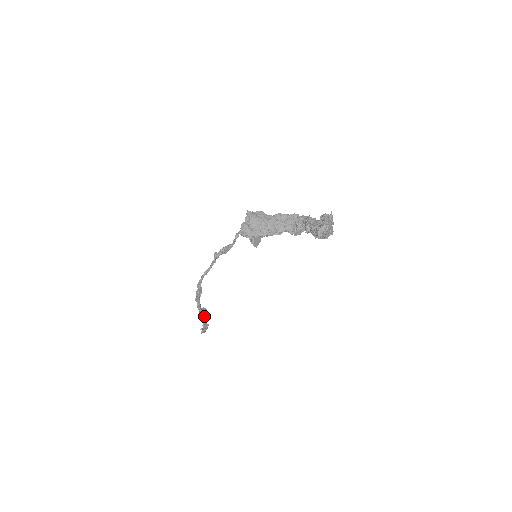
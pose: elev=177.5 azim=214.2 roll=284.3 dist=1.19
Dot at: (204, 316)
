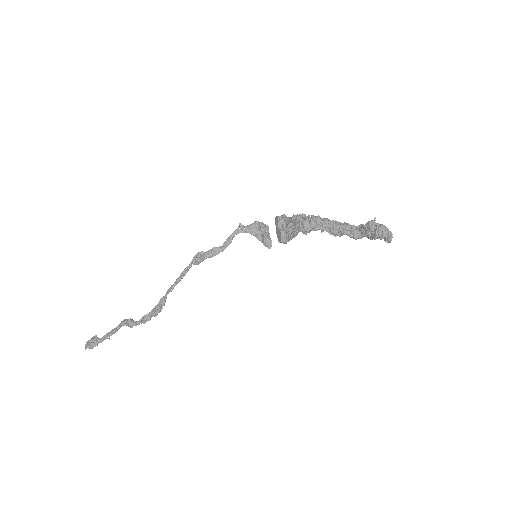
Dot at: (118, 328)
